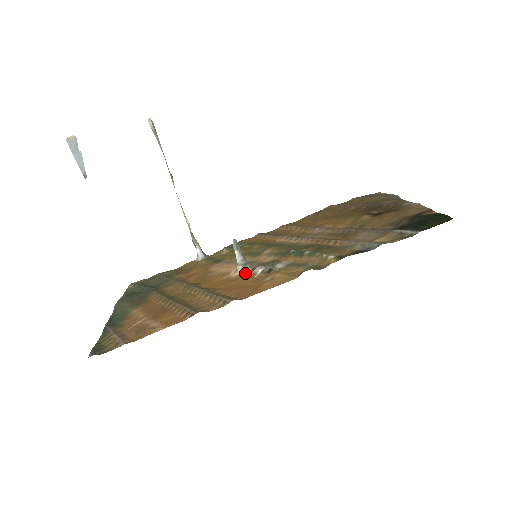
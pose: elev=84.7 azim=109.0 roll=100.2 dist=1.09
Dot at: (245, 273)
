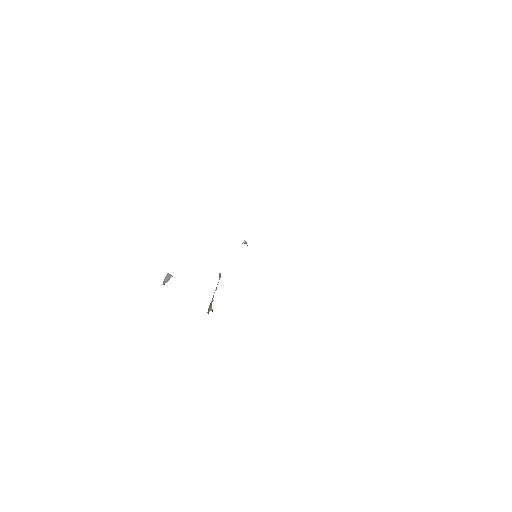
Dot at: occluded
